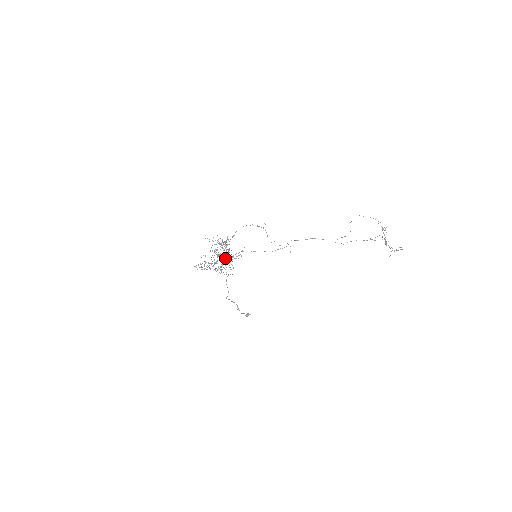
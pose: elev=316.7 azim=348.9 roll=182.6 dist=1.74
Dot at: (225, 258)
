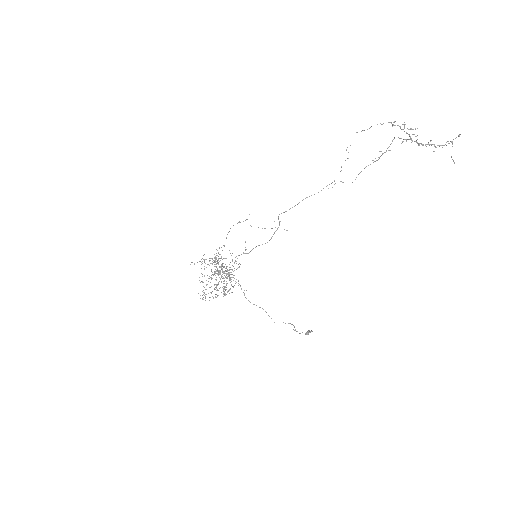
Dot at: (226, 275)
